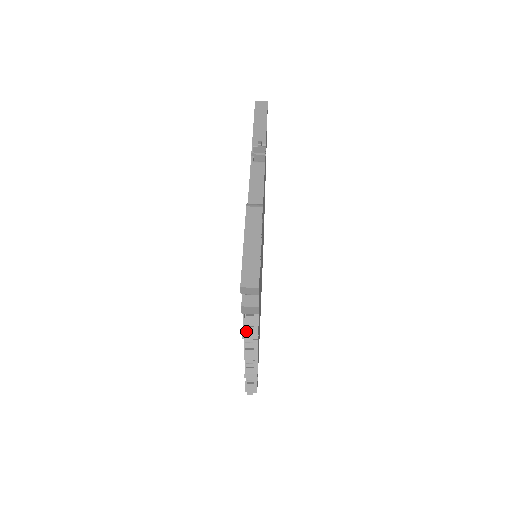
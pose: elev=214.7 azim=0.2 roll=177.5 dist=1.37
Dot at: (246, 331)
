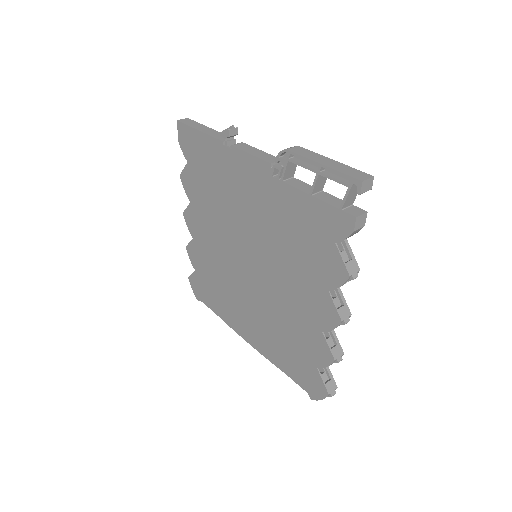
Dot at: (348, 267)
